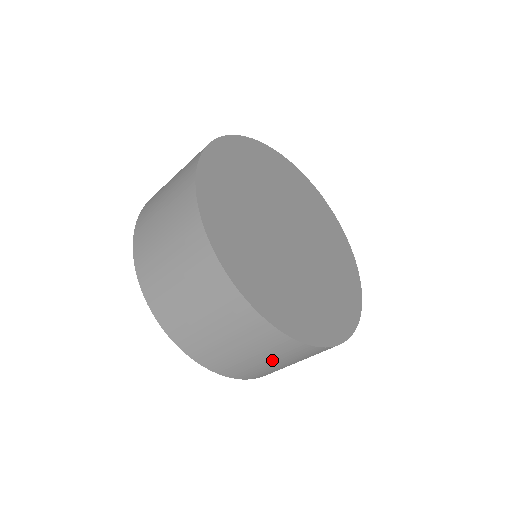
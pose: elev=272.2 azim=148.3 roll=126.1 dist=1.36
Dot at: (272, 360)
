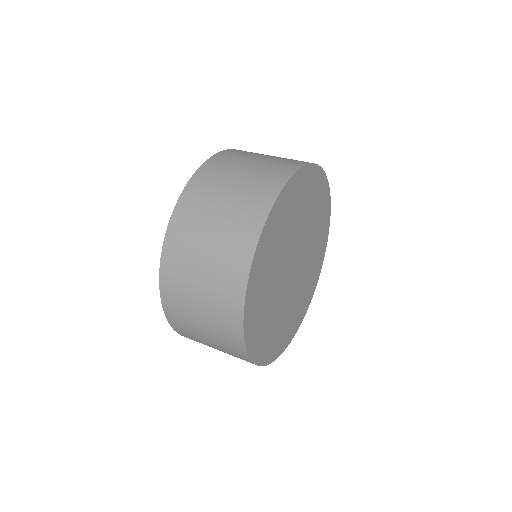
Dot at: occluded
